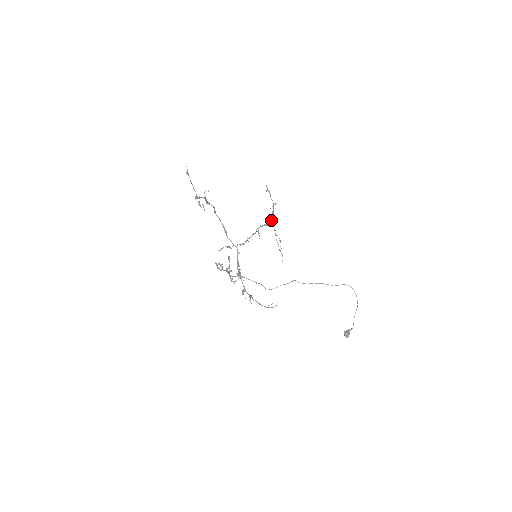
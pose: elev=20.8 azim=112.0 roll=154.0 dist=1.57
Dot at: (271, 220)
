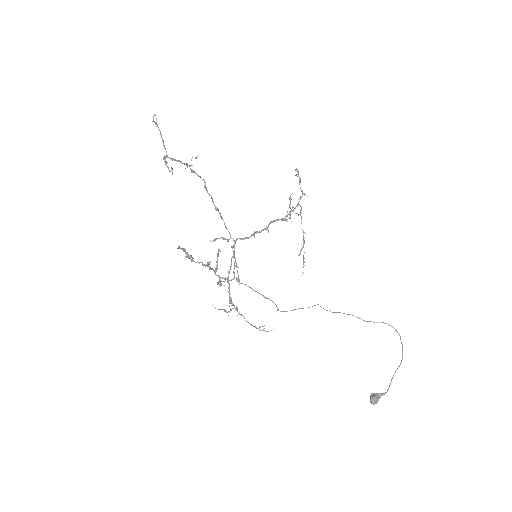
Dot at: occluded
